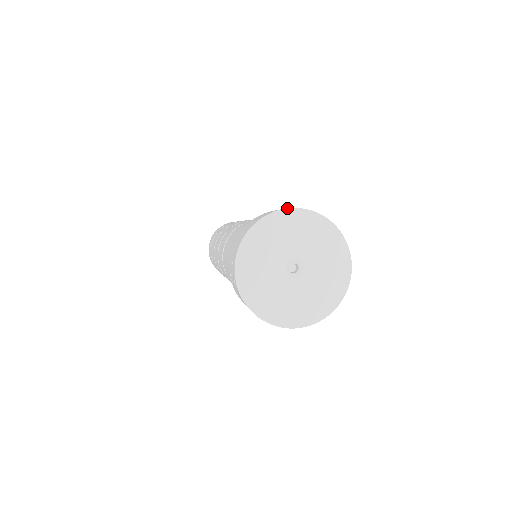
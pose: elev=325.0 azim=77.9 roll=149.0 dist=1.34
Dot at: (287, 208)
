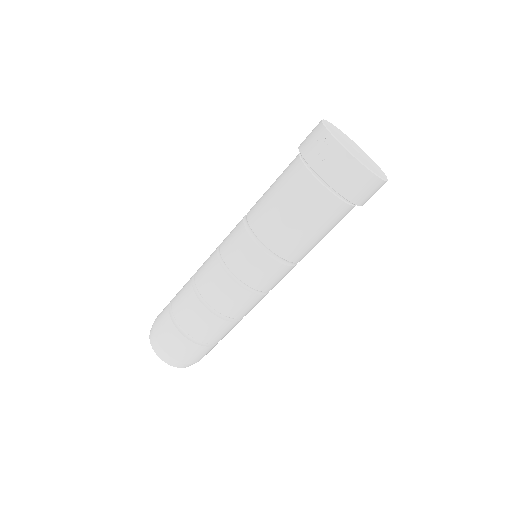
Dot at: occluded
